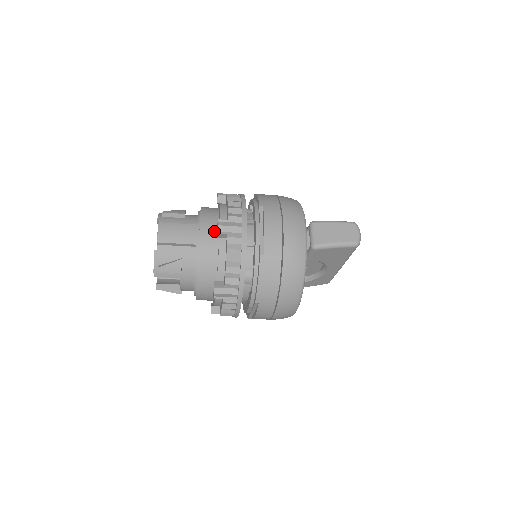
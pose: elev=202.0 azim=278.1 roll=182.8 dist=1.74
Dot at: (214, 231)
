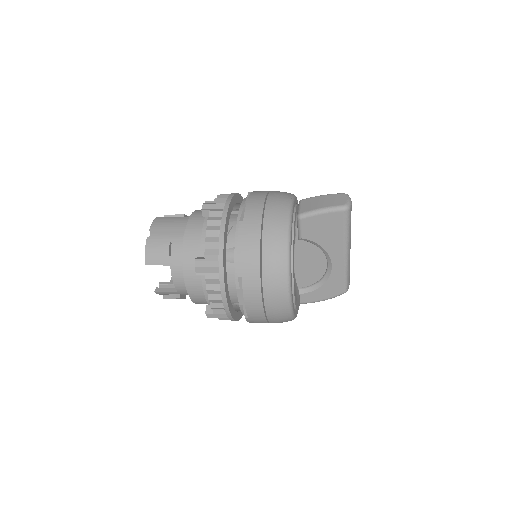
Dot at: occluded
